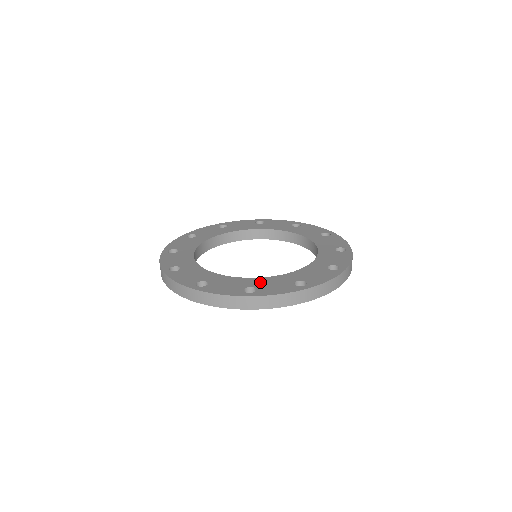
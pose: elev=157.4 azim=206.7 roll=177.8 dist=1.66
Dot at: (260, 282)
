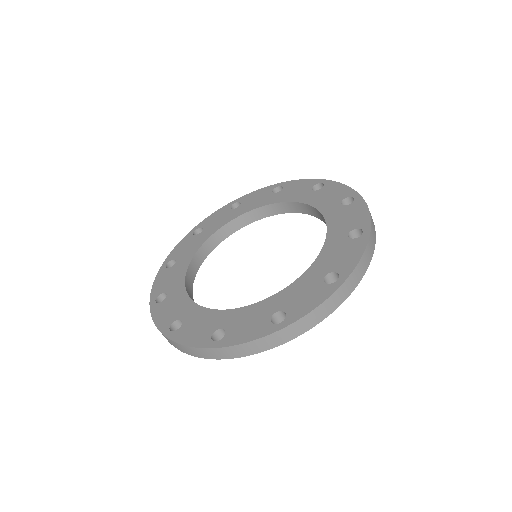
Dot at: (194, 316)
